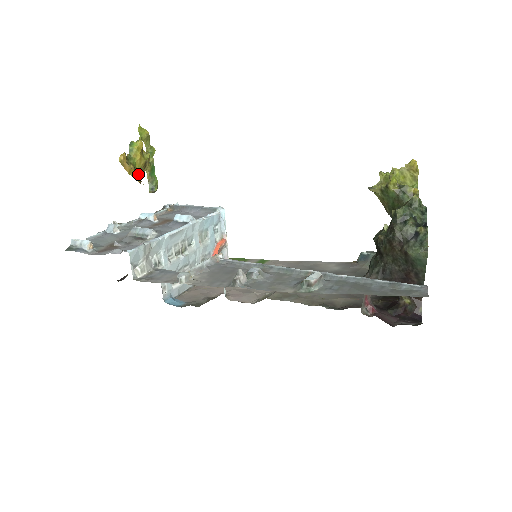
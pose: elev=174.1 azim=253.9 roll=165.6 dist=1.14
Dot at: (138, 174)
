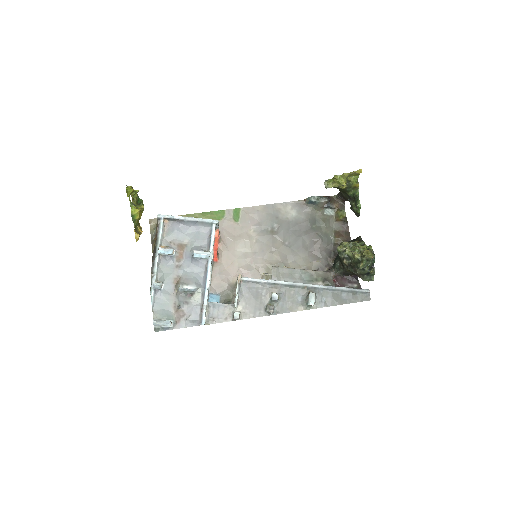
Dot at: occluded
